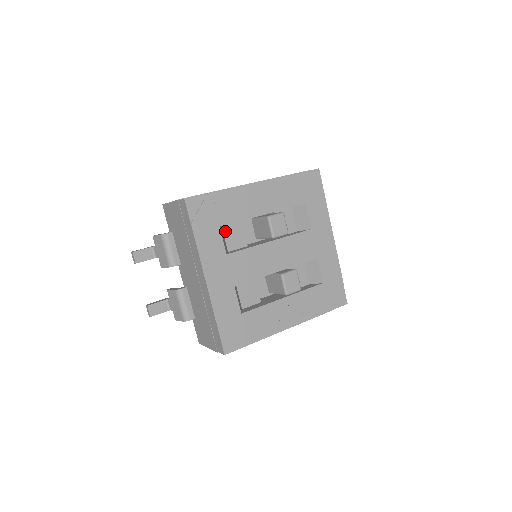
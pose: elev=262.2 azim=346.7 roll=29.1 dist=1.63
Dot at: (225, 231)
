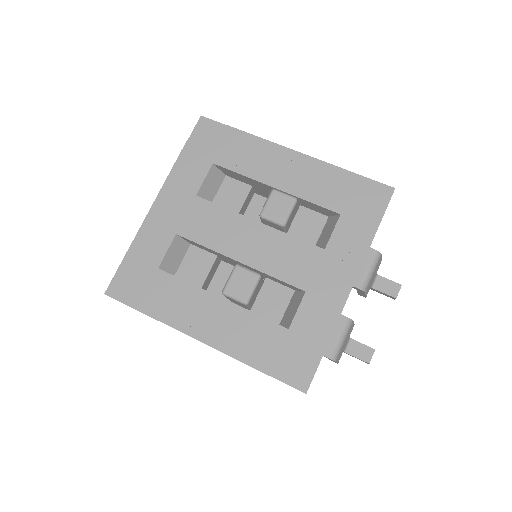
Dot at: (225, 184)
